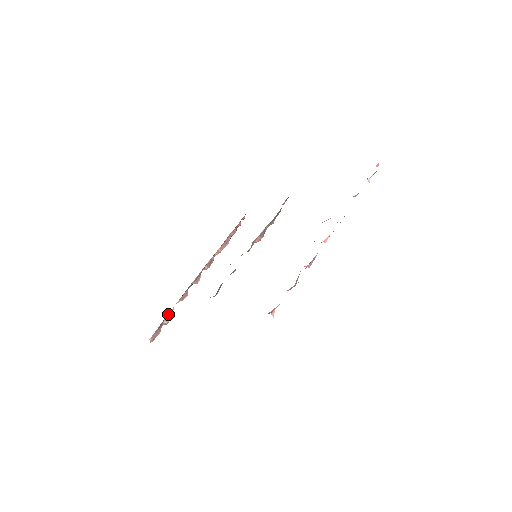
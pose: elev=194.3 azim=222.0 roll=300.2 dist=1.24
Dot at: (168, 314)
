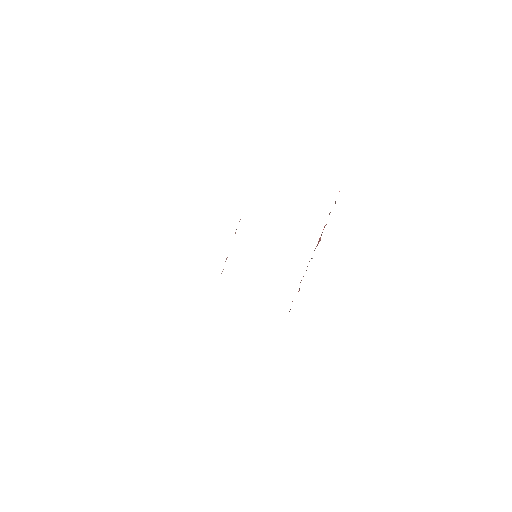
Dot at: occluded
